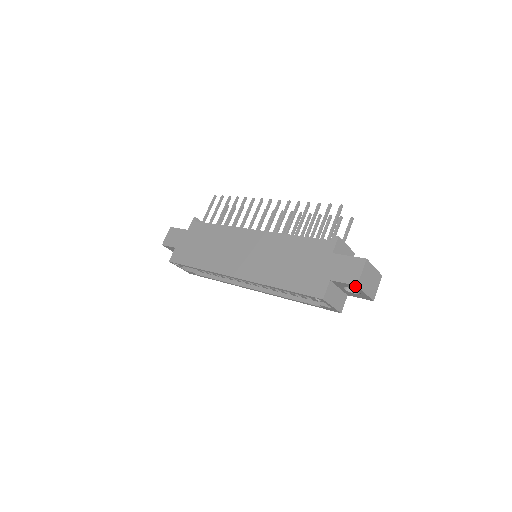
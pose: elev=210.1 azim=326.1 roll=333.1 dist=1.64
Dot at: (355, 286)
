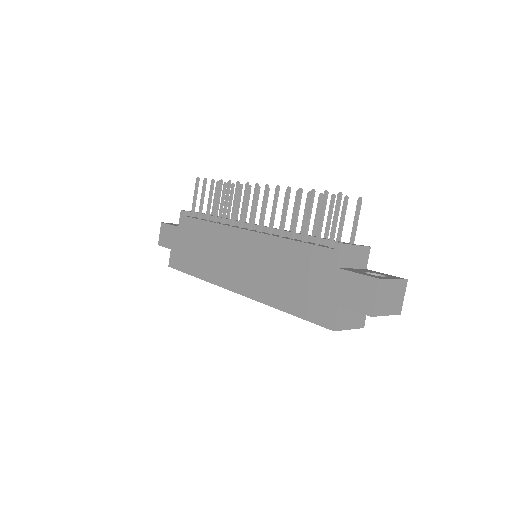
Dot at: (370, 315)
